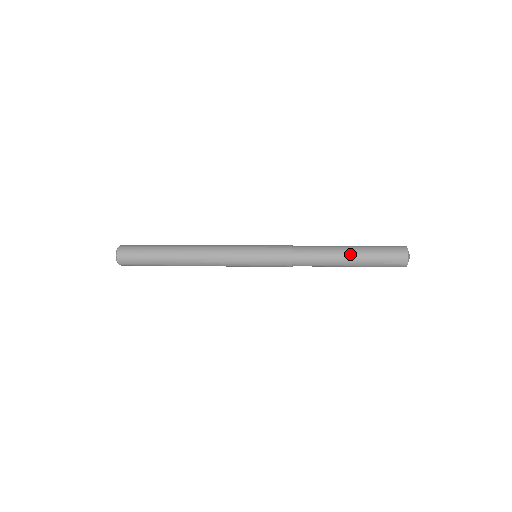
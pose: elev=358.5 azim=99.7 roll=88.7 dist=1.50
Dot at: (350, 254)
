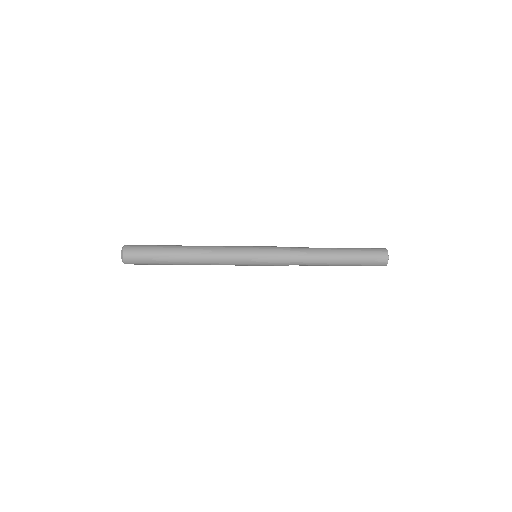
Dot at: (340, 258)
